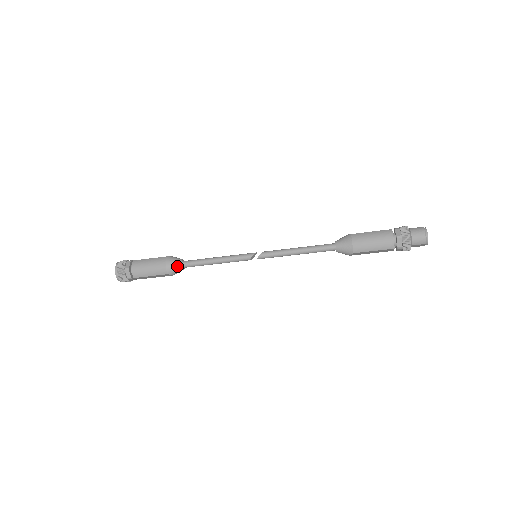
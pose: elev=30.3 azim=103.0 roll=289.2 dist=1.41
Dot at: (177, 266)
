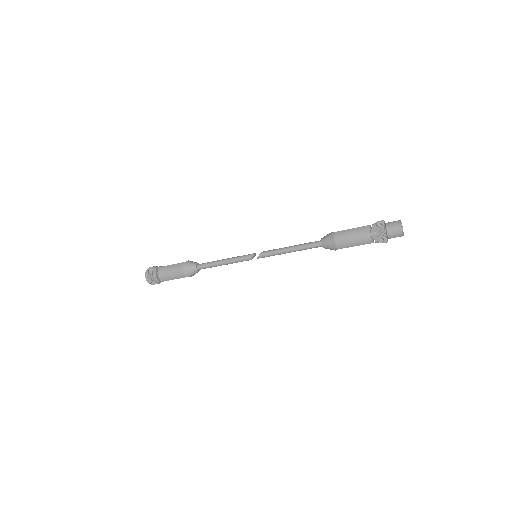
Dot at: (193, 270)
